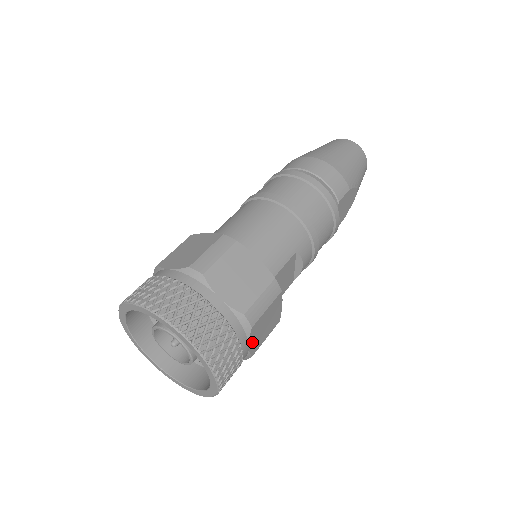
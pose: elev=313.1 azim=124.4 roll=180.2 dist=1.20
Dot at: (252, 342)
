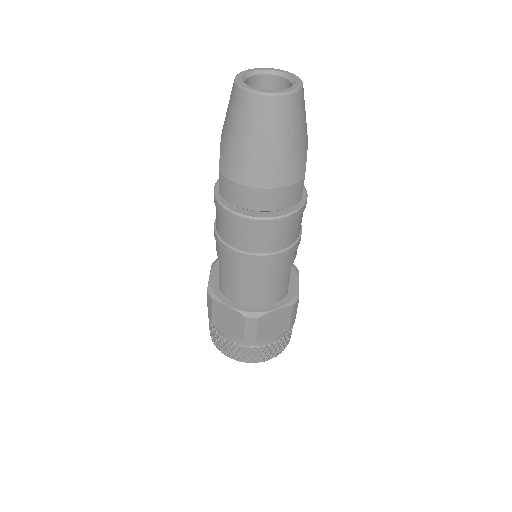
Dot at: occluded
